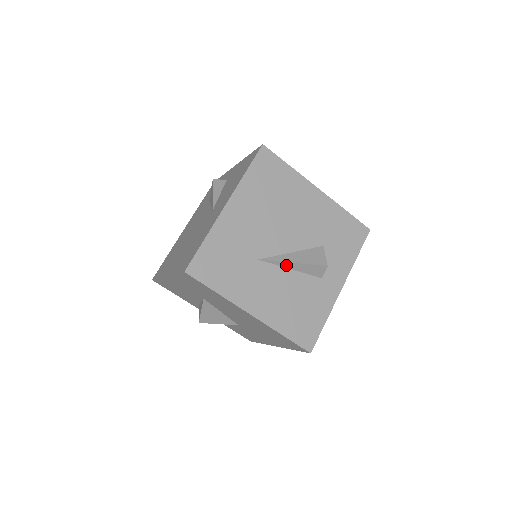
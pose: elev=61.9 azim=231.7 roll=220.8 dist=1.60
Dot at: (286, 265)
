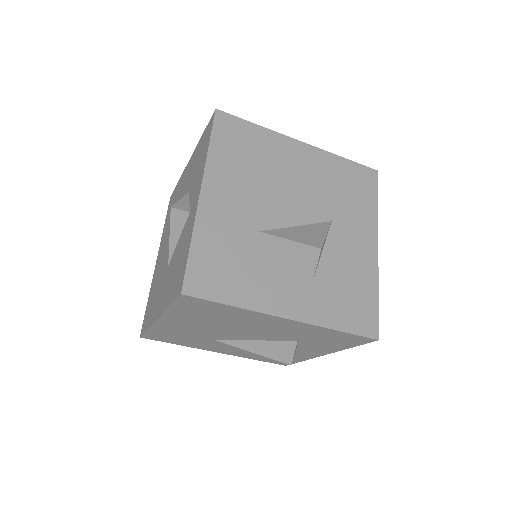
Dot at: (246, 346)
